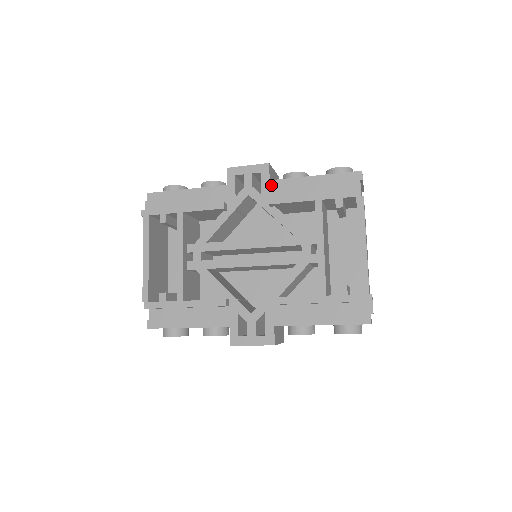
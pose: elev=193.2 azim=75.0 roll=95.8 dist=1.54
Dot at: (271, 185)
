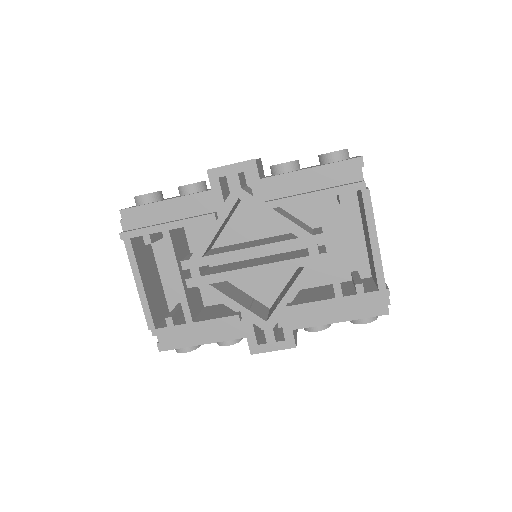
Dot at: (262, 184)
